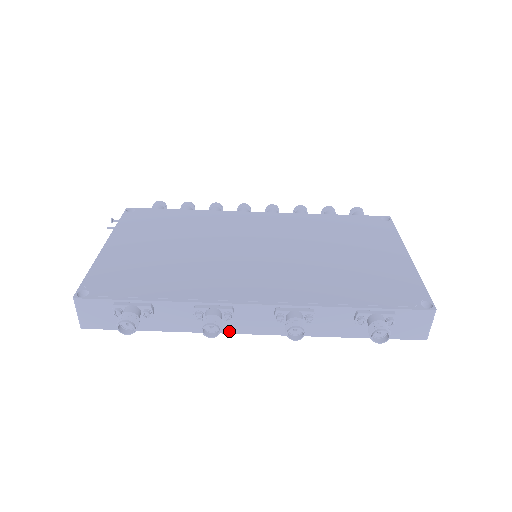
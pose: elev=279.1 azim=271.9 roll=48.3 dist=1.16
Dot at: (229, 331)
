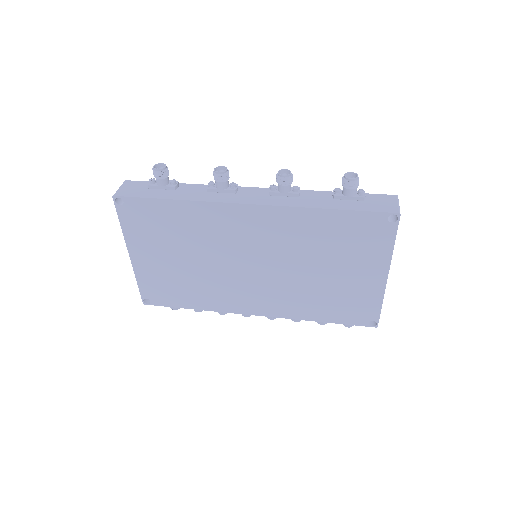
Dot at: (230, 202)
